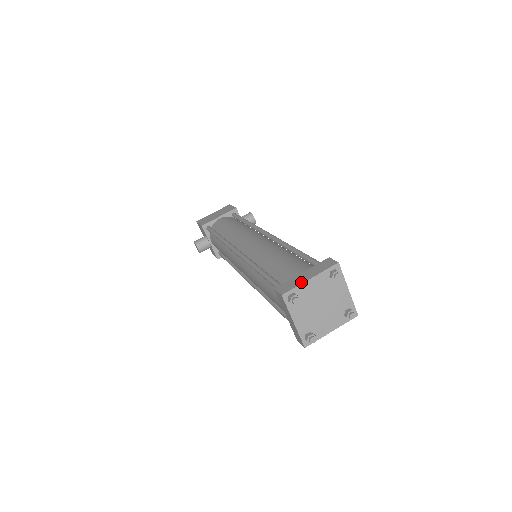
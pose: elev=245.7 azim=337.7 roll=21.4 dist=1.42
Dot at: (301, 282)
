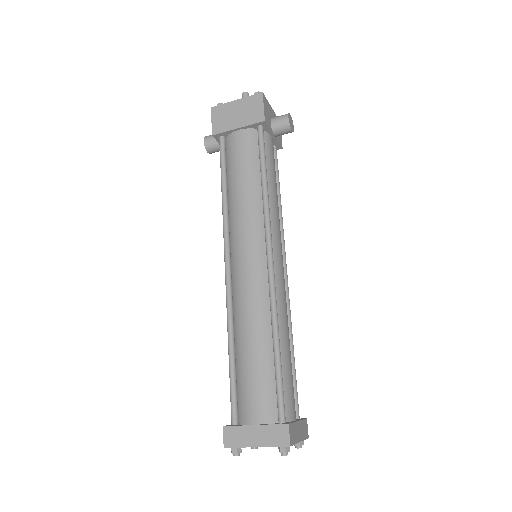
Dot at: (246, 445)
